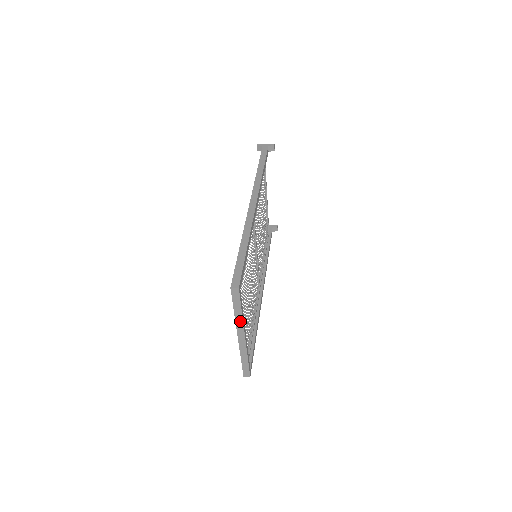
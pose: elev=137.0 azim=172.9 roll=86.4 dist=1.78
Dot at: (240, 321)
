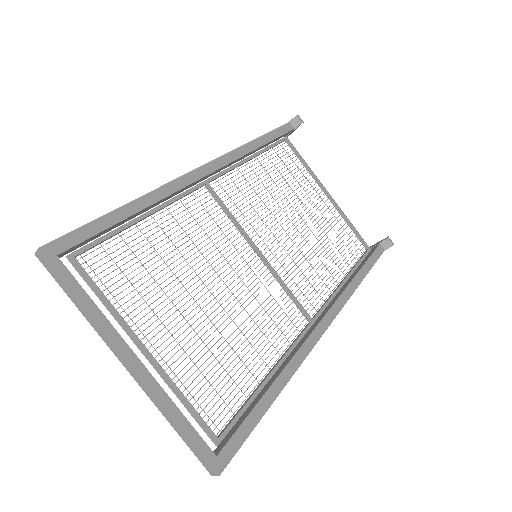
Dot at: (97, 325)
